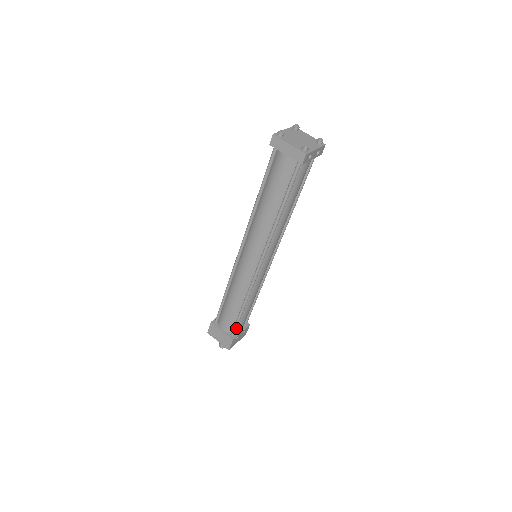
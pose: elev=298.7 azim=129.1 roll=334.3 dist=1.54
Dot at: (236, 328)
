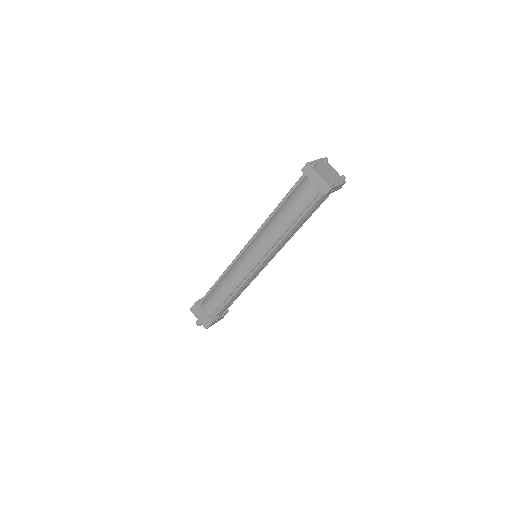
Dot at: occluded
